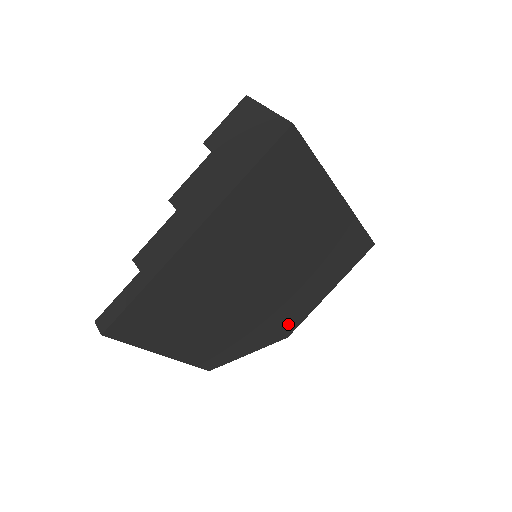
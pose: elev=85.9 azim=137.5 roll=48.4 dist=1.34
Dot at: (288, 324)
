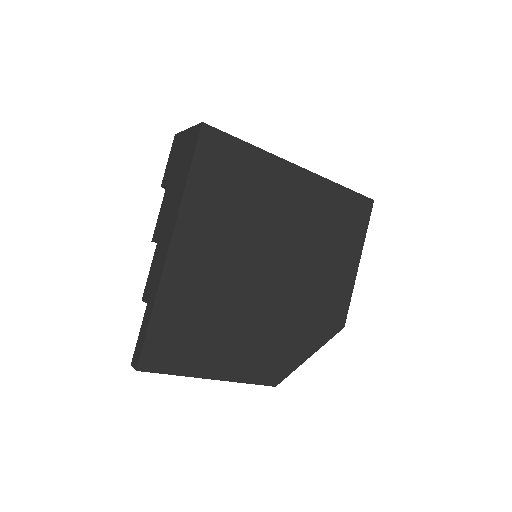
Dot at: (334, 312)
